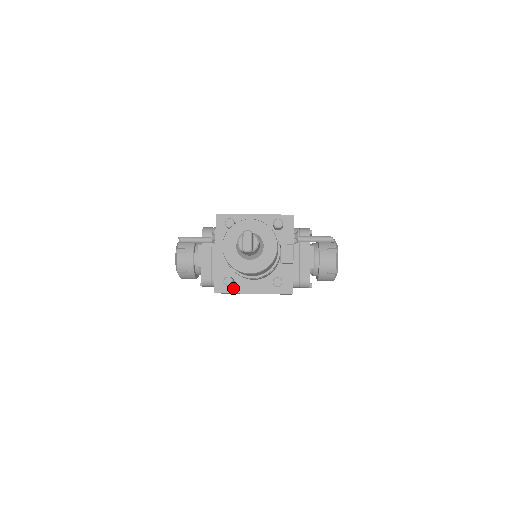
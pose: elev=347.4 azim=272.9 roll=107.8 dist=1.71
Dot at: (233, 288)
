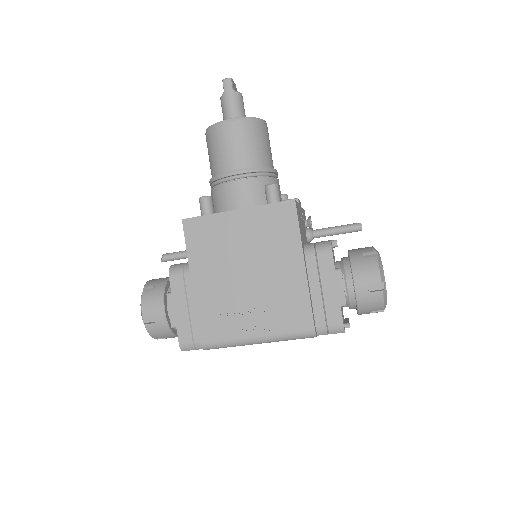
Dot at: occluded
